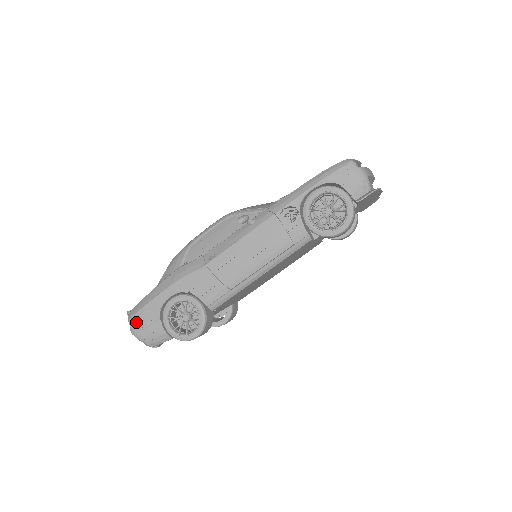
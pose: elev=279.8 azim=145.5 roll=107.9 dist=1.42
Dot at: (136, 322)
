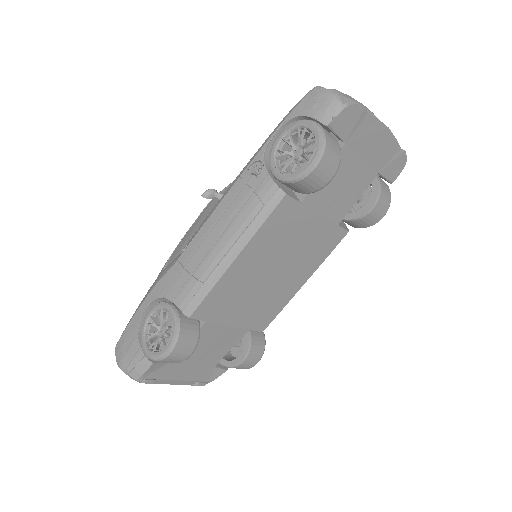
Dot at: (119, 348)
